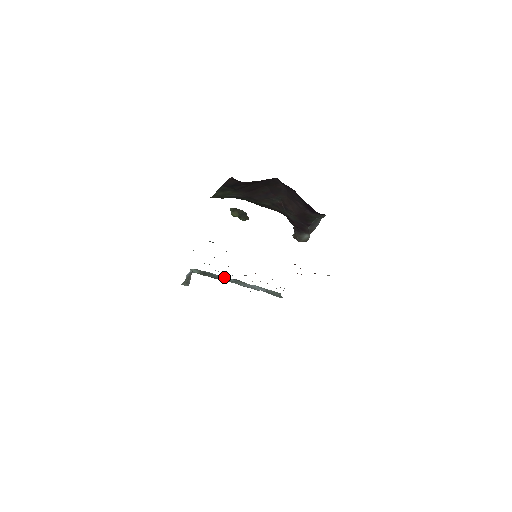
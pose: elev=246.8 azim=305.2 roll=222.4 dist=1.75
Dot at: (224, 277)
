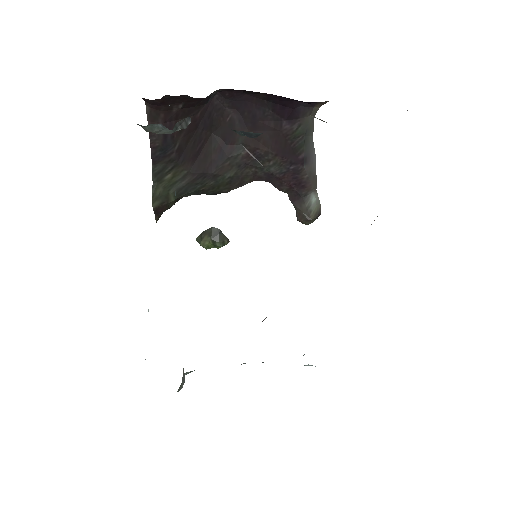
Dot at: occluded
